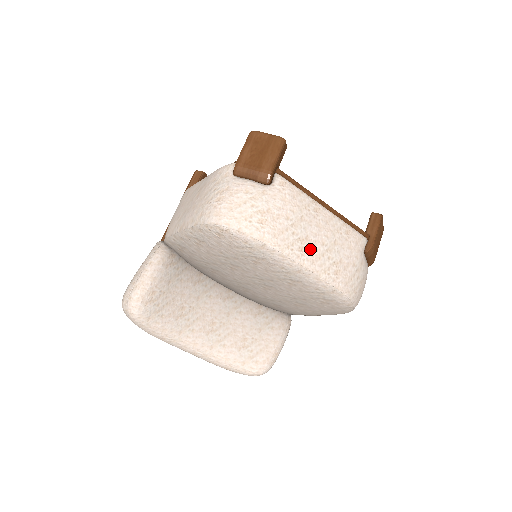
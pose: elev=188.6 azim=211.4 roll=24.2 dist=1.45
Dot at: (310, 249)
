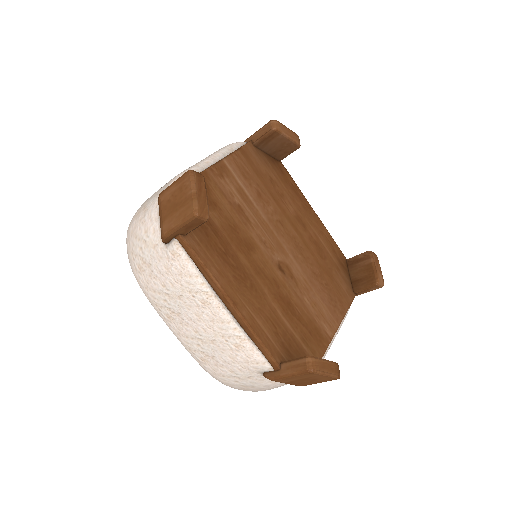
Dot at: (178, 324)
